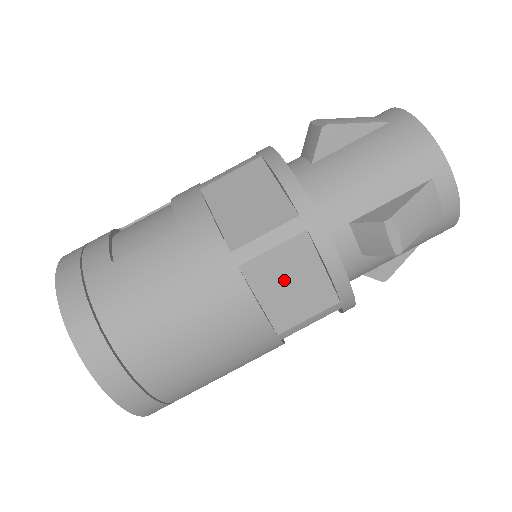
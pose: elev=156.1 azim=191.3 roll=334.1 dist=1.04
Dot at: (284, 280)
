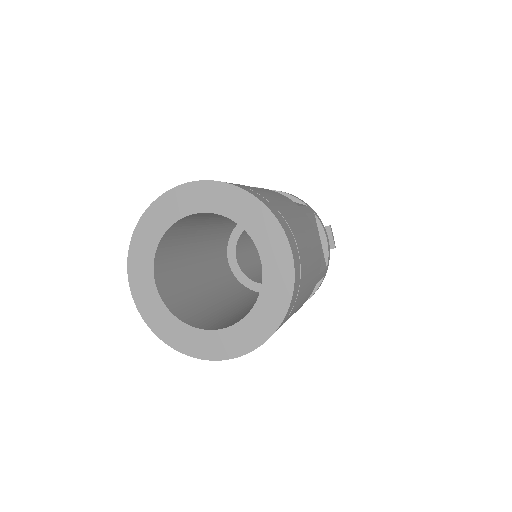
Dot at: occluded
